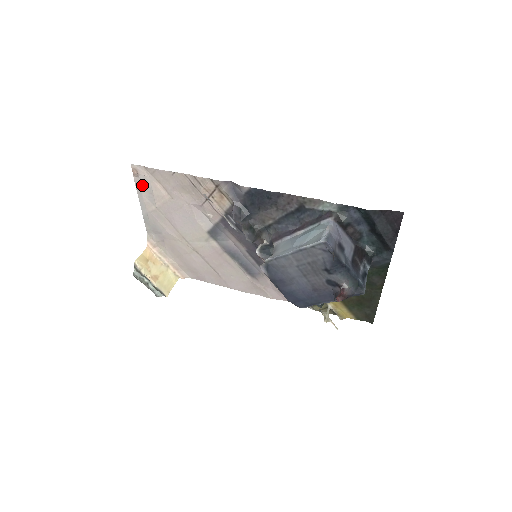
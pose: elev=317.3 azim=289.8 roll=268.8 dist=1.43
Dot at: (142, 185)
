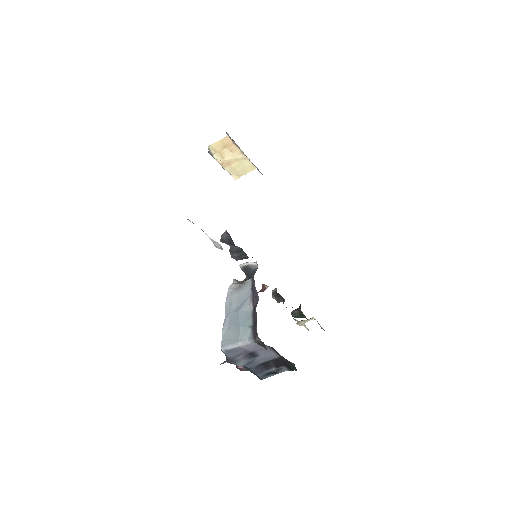
Dot at: occluded
